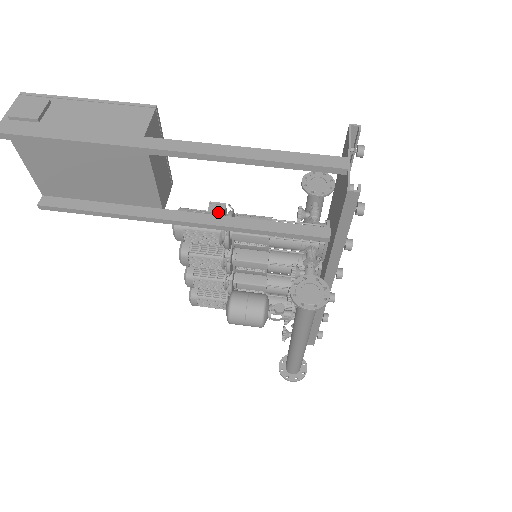
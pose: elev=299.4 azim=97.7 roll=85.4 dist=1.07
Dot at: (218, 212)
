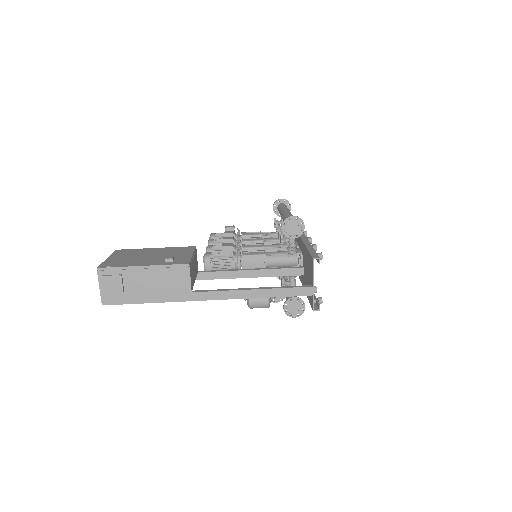
Dot at: (230, 255)
